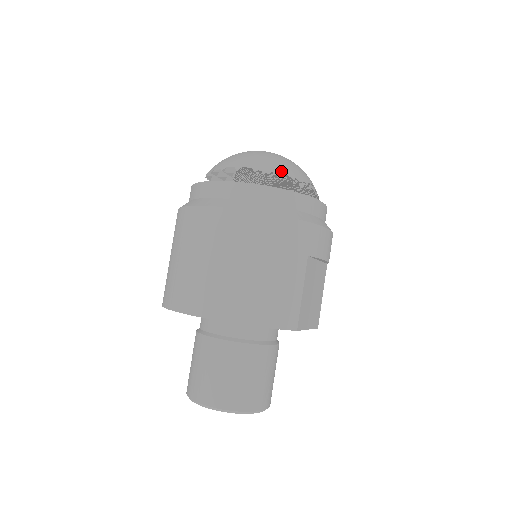
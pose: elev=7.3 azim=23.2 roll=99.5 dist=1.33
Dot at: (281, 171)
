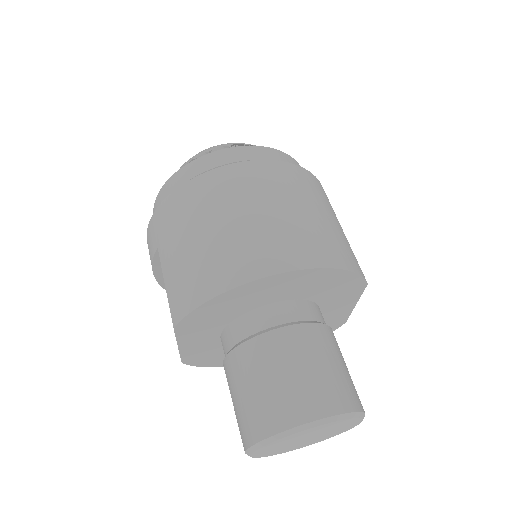
Dot at: occluded
